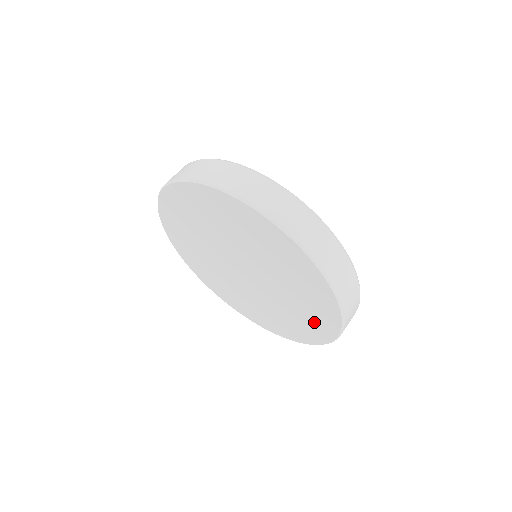
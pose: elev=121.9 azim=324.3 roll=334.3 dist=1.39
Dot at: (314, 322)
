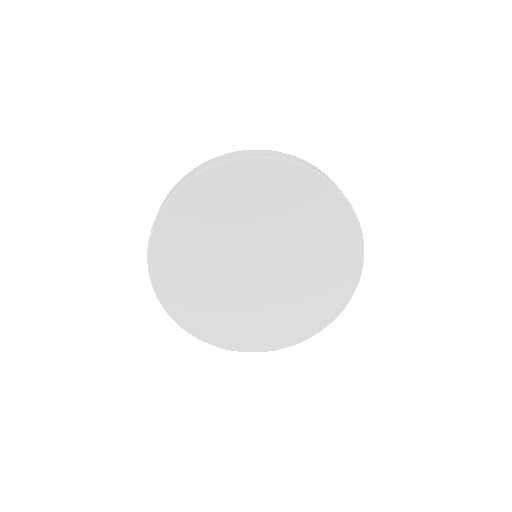
Dot at: (332, 228)
